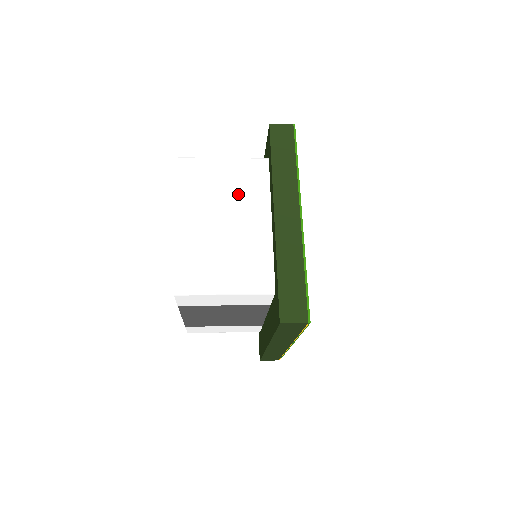
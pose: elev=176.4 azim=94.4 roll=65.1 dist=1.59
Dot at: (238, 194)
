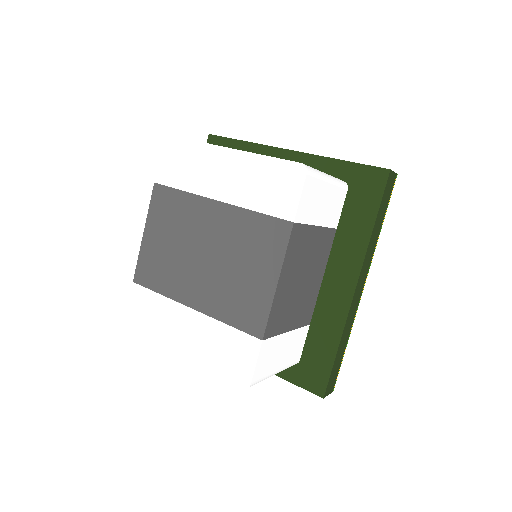
Dot at: occluded
